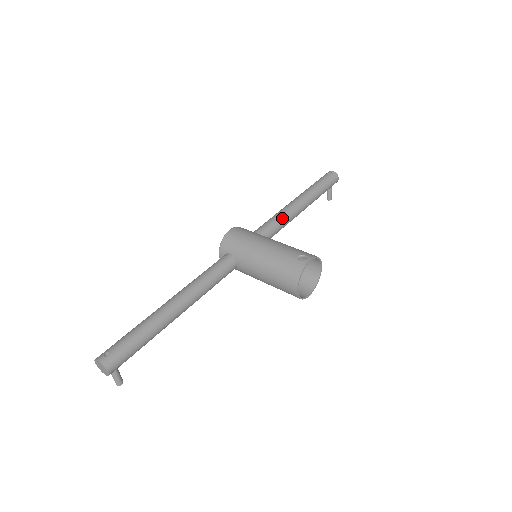
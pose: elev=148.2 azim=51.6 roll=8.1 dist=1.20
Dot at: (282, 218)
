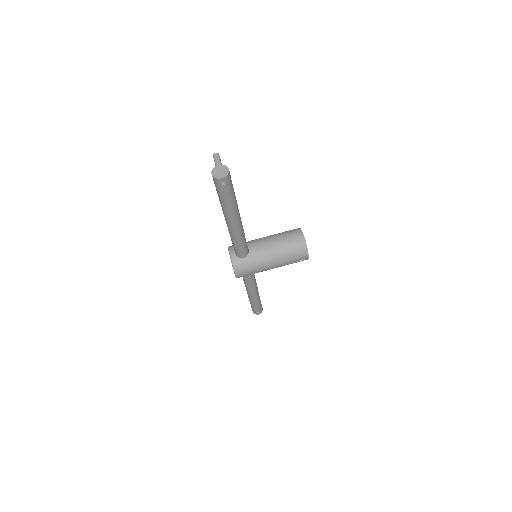
Dot at: (243, 239)
